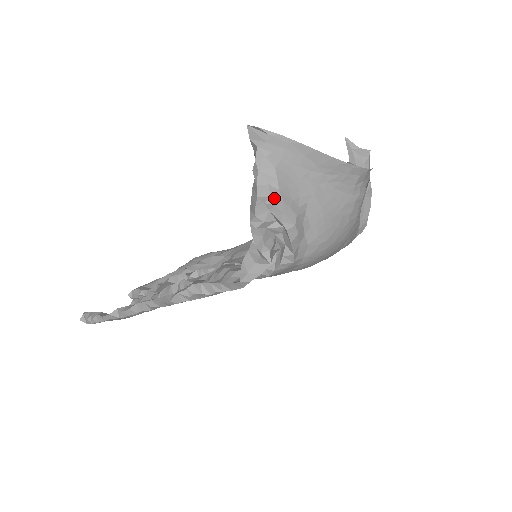
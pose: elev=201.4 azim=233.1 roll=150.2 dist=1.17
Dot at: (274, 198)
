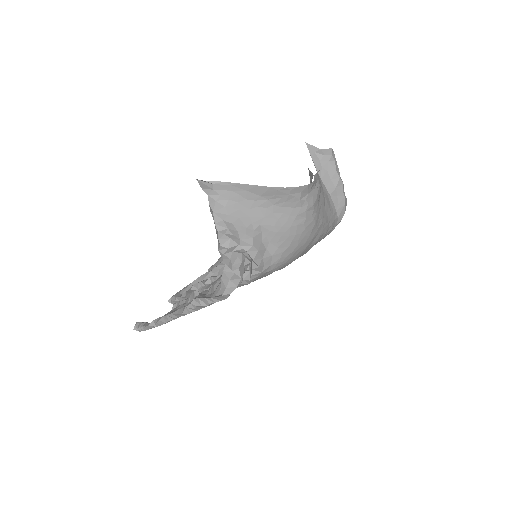
Dot at: (230, 230)
